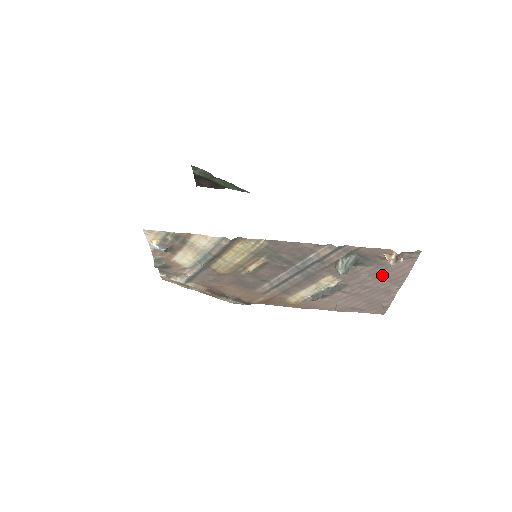
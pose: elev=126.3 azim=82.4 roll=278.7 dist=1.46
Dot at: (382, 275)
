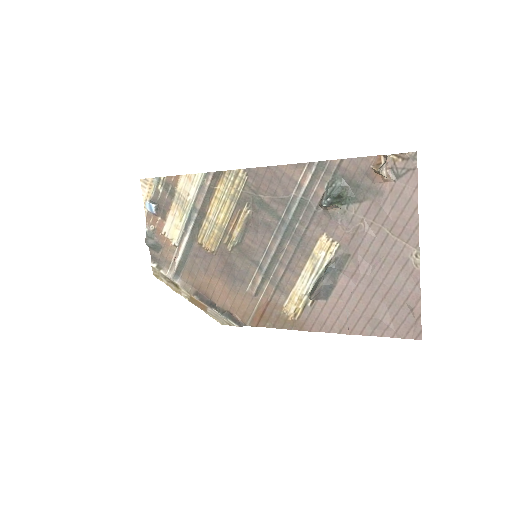
Dot at: (385, 220)
